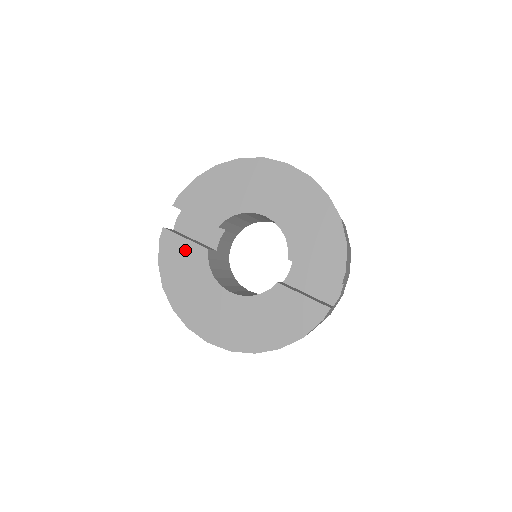
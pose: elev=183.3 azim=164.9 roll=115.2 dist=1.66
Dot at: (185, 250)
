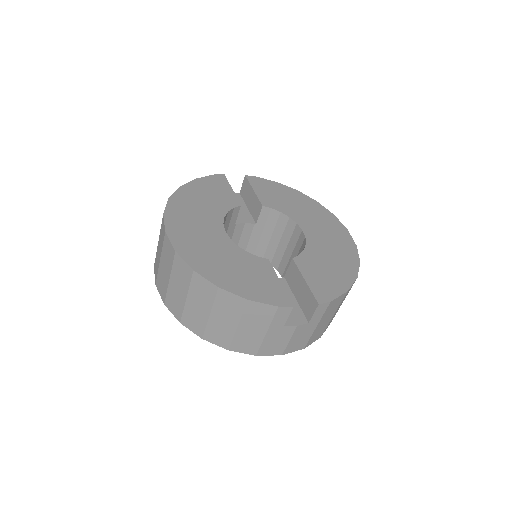
Dot at: (224, 192)
